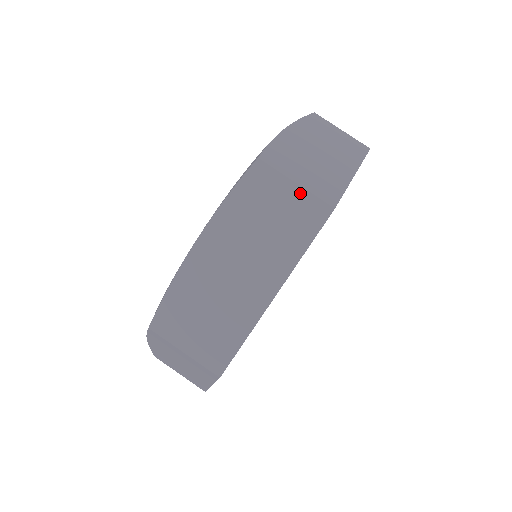
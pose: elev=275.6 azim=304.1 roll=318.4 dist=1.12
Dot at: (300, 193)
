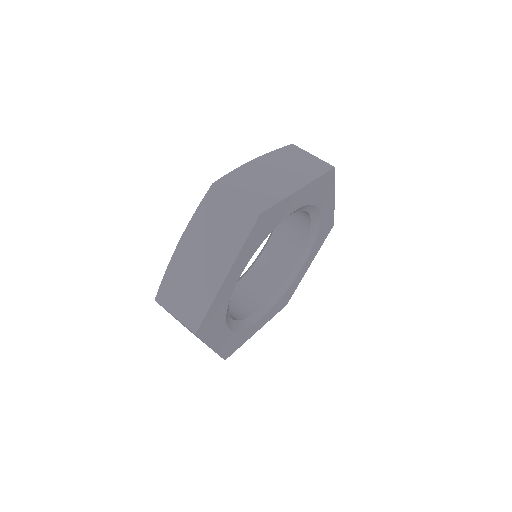
Dot at: (238, 205)
